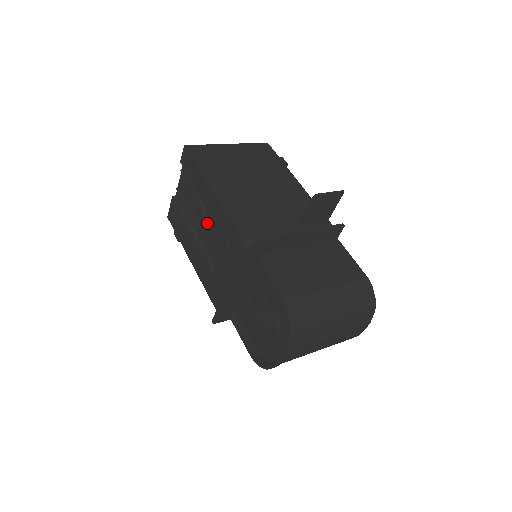
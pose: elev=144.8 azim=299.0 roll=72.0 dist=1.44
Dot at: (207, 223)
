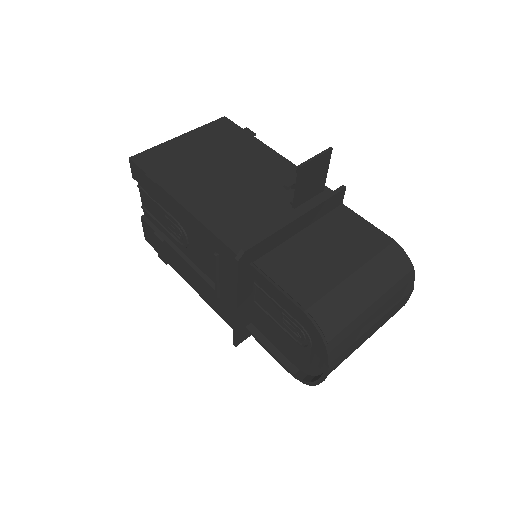
Dot at: (187, 238)
